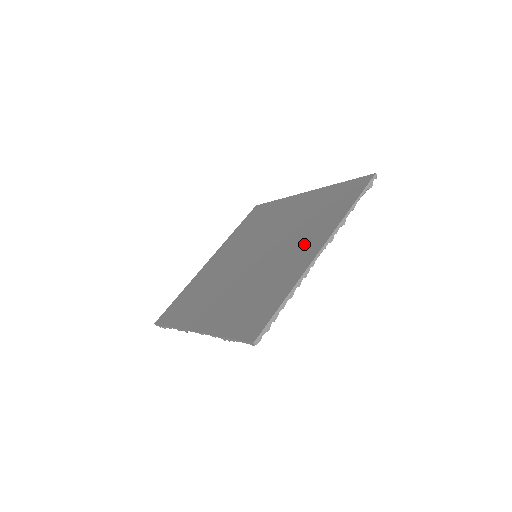
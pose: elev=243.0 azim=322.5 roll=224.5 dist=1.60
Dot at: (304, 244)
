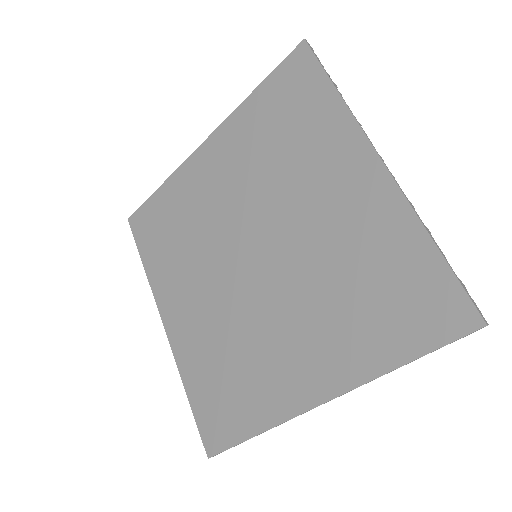
Dot at: (309, 353)
